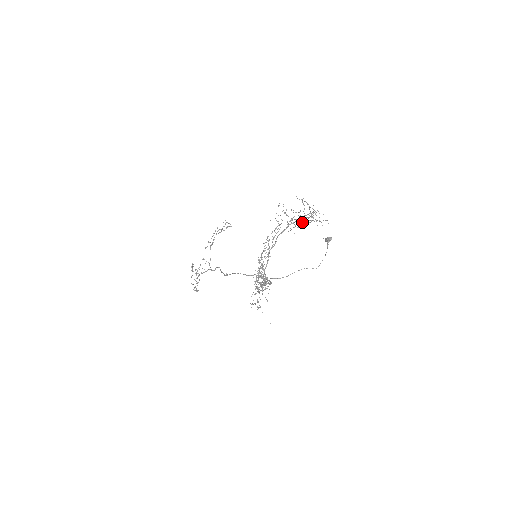
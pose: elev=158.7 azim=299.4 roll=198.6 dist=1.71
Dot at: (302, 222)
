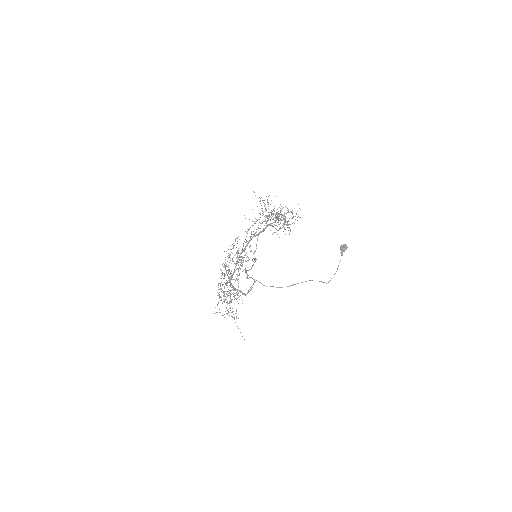
Dot at: occluded
